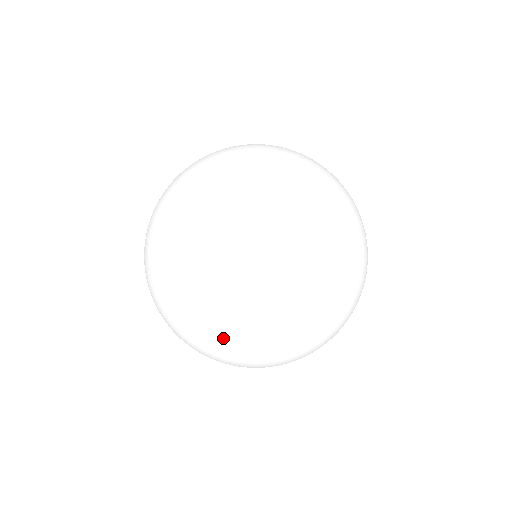
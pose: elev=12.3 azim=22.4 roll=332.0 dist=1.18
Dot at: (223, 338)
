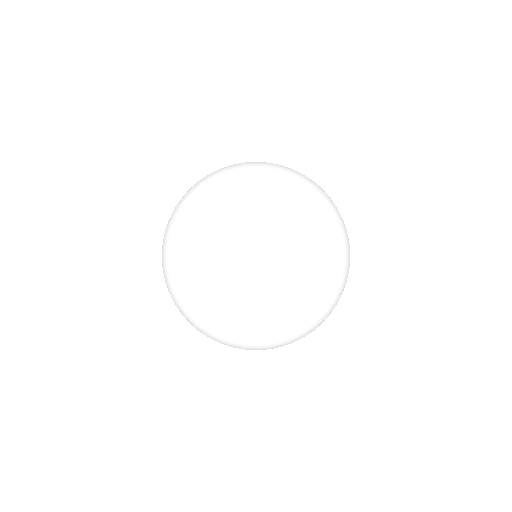
Dot at: (169, 291)
